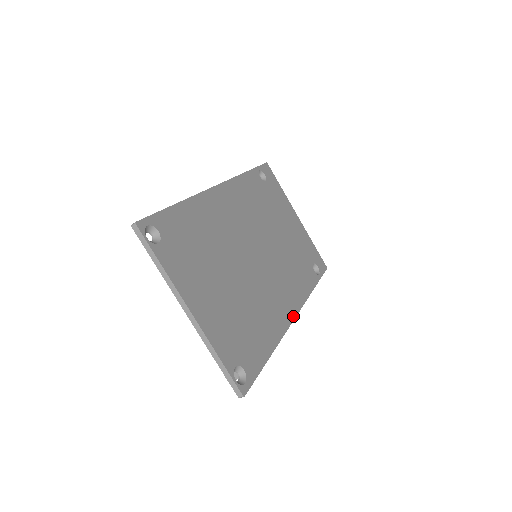
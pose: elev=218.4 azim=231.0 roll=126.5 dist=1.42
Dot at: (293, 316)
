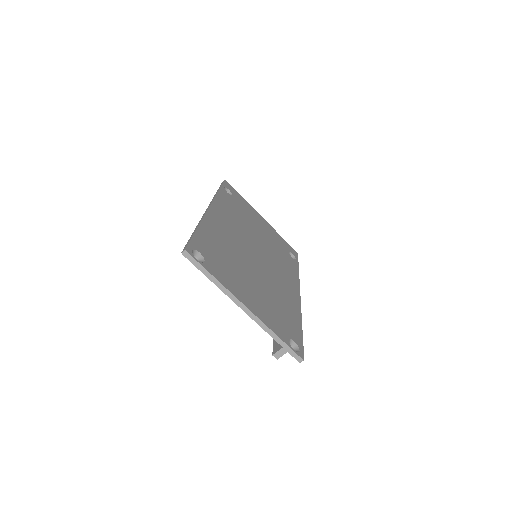
Dot at: (299, 295)
